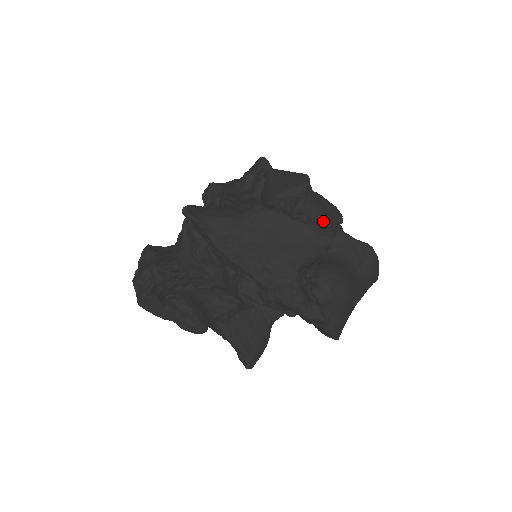
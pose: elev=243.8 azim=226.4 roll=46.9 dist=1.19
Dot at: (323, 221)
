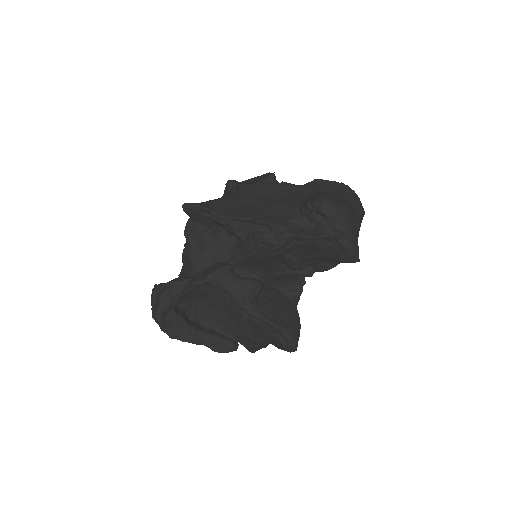
Dot at: occluded
